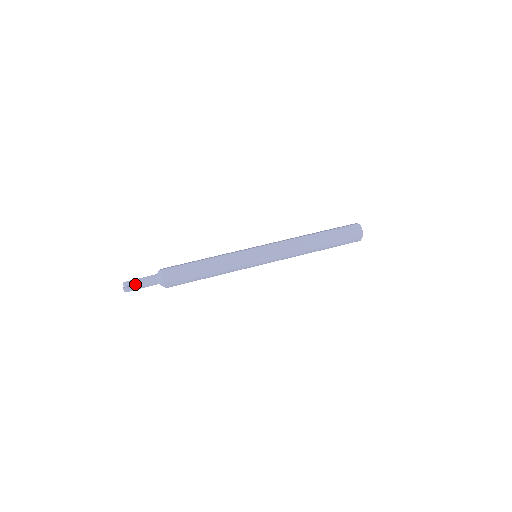
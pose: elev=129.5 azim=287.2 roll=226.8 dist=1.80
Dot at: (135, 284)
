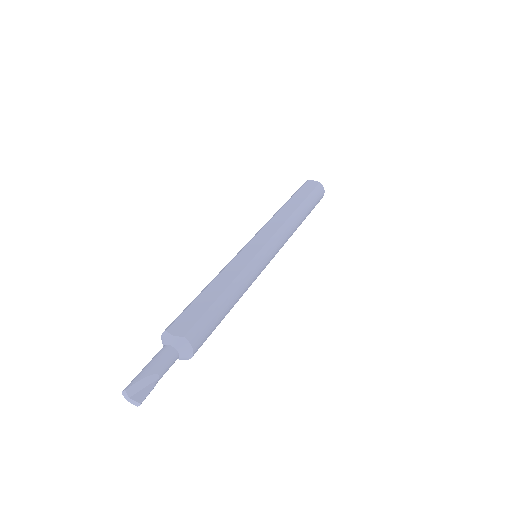
Dot at: (150, 382)
